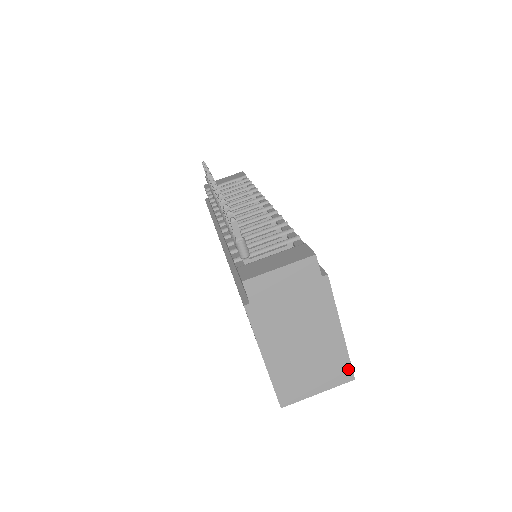
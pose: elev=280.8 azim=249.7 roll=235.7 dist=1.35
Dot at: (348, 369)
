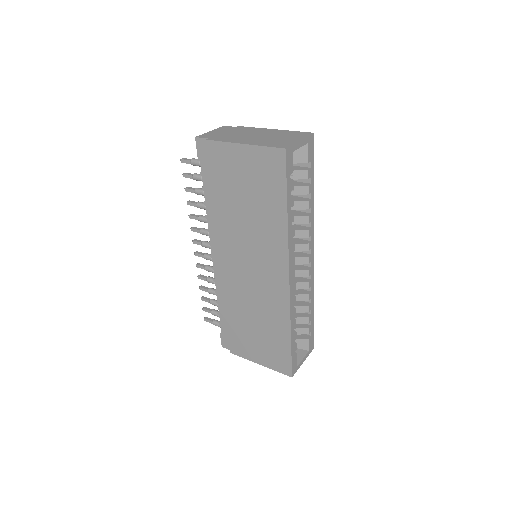
Dot at: (303, 133)
